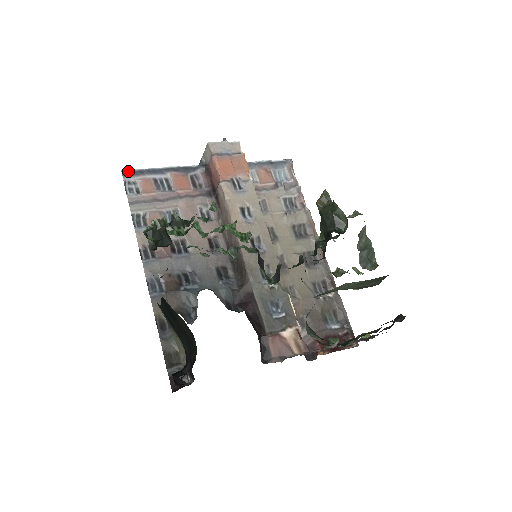
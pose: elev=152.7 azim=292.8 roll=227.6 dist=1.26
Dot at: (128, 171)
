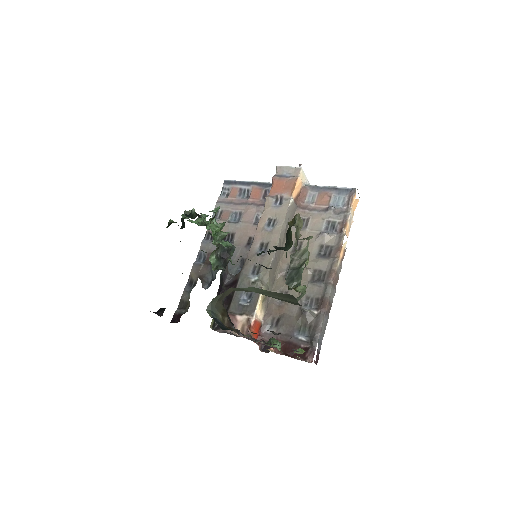
Dot at: (228, 181)
